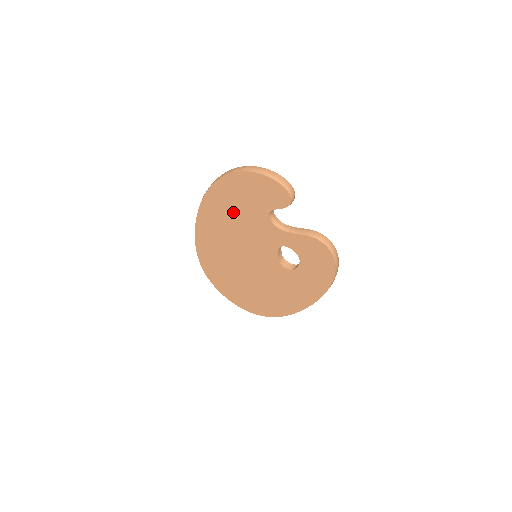
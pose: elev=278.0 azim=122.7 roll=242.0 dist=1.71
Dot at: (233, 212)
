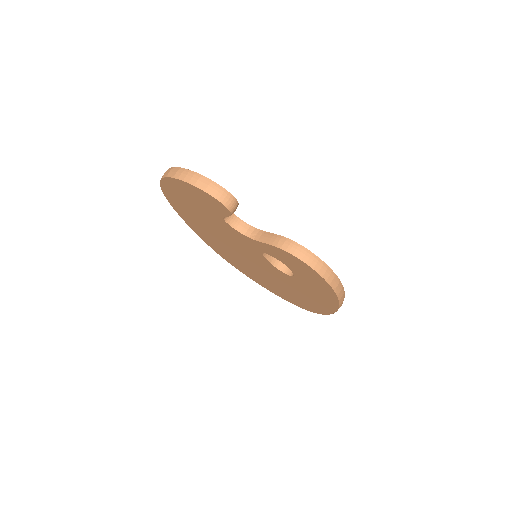
Dot at: (199, 216)
